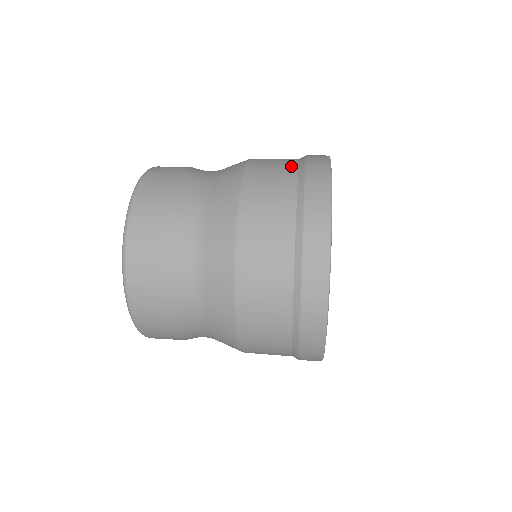
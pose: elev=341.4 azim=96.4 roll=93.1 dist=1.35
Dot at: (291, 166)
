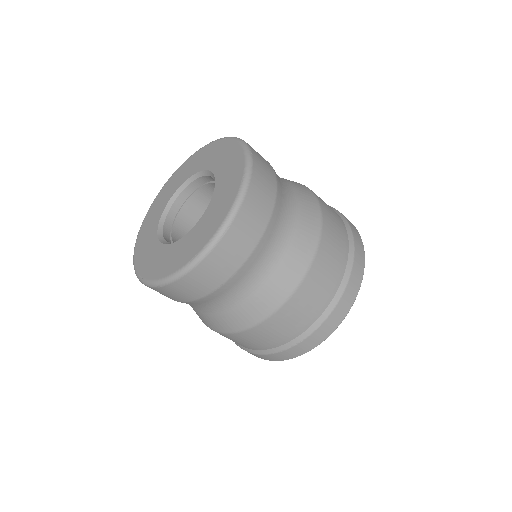
Dot at: occluded
